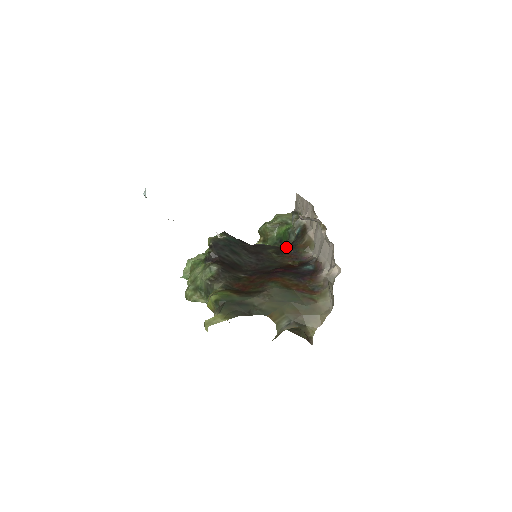
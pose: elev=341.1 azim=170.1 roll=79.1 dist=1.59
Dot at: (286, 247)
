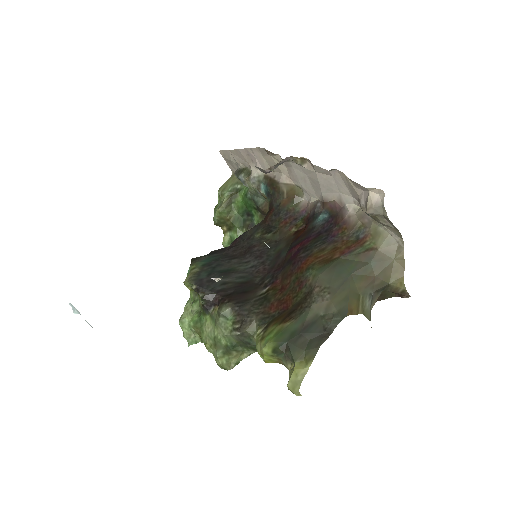
Dot at: (270, 217)
